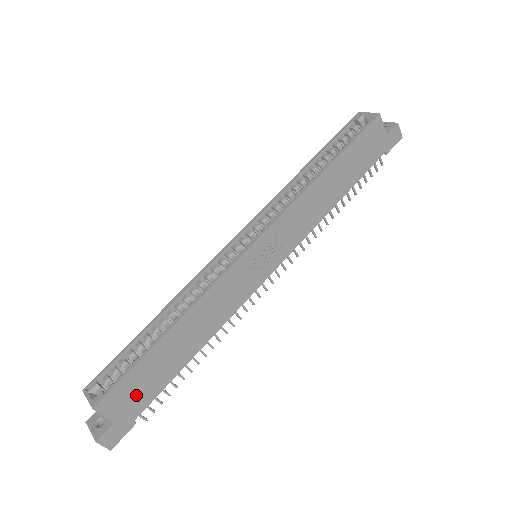
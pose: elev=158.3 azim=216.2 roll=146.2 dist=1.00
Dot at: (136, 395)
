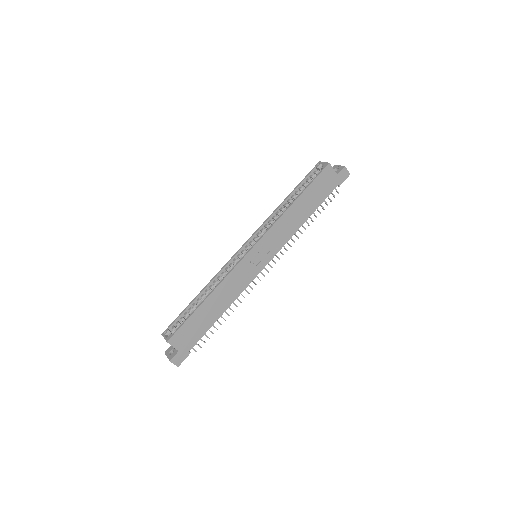
Dot at: (190, 336)
